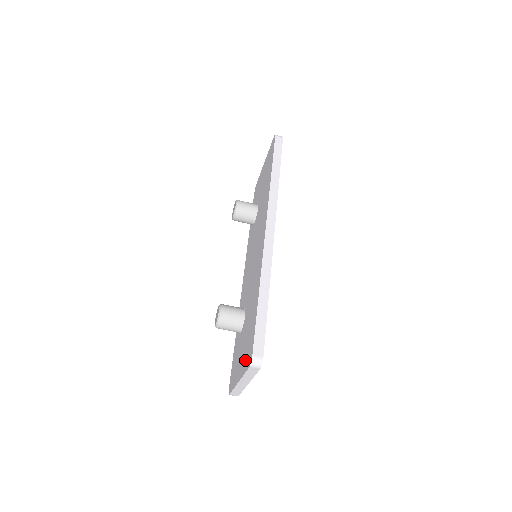
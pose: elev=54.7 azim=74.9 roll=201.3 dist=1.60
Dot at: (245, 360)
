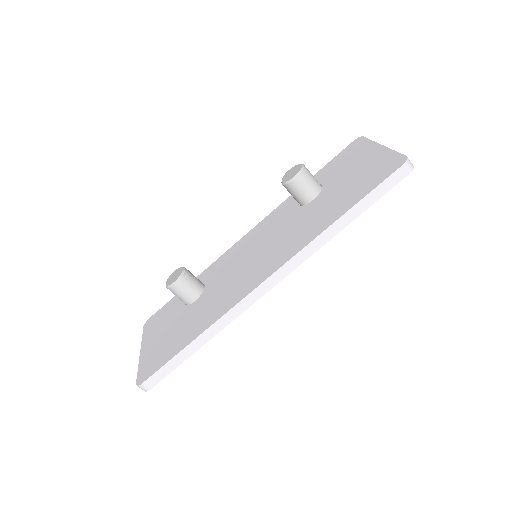
Dot at: (148, 359)
